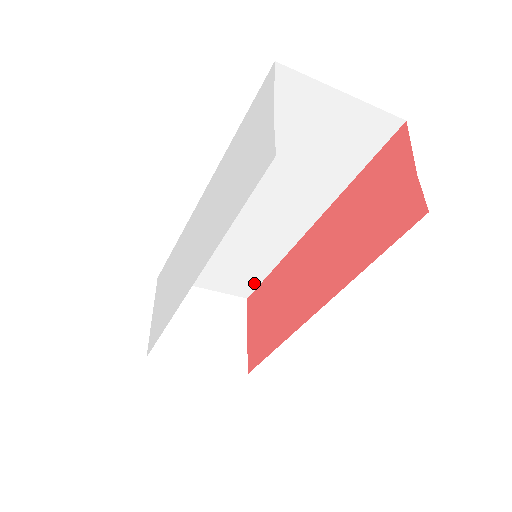
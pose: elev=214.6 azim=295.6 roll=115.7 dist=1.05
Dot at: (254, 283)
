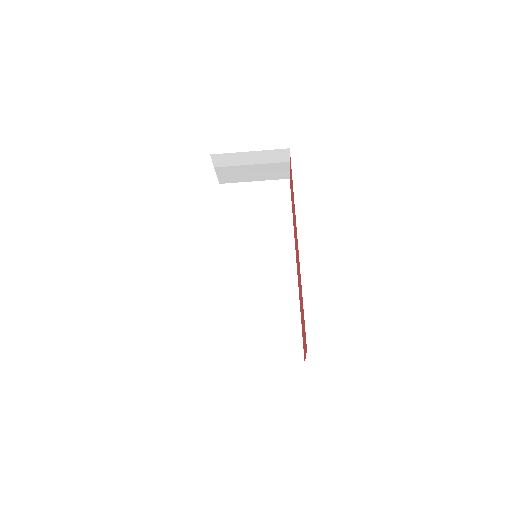
Dot at: (297, 338)
